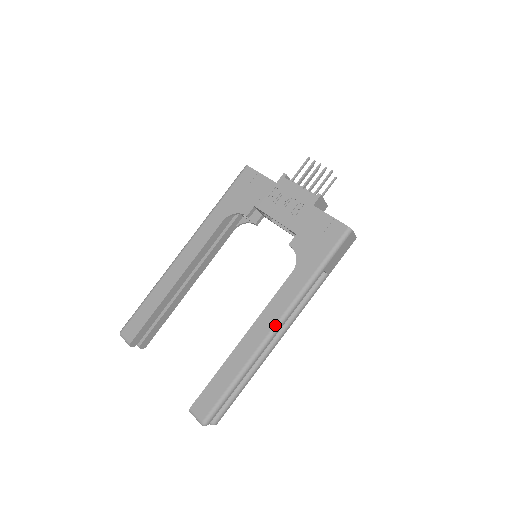
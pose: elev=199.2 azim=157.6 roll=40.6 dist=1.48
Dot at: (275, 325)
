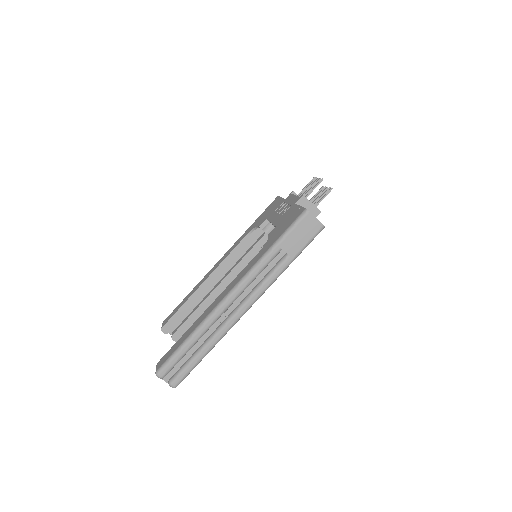
Dot at: (229, 292)
